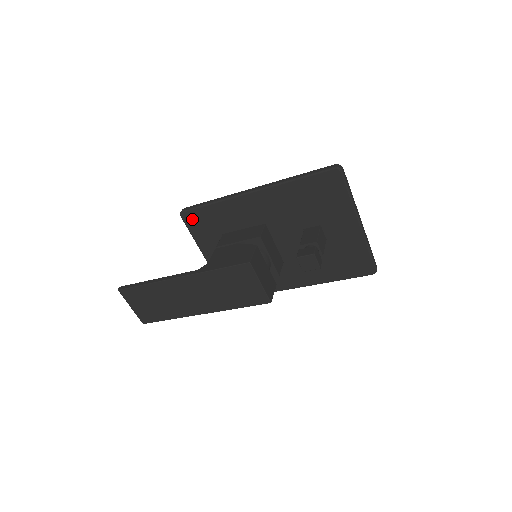
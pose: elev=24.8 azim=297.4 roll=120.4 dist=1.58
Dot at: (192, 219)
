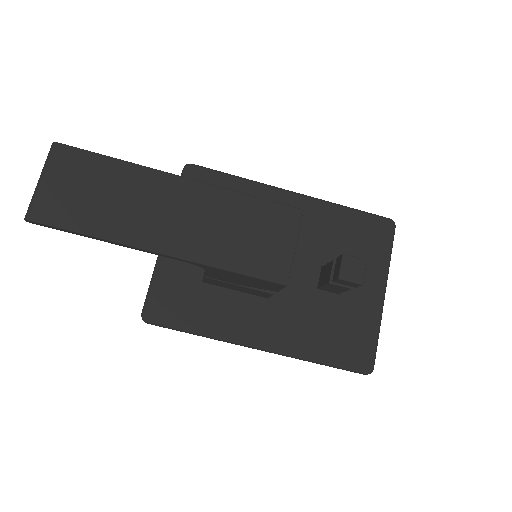
Dot at: (196, 179)
